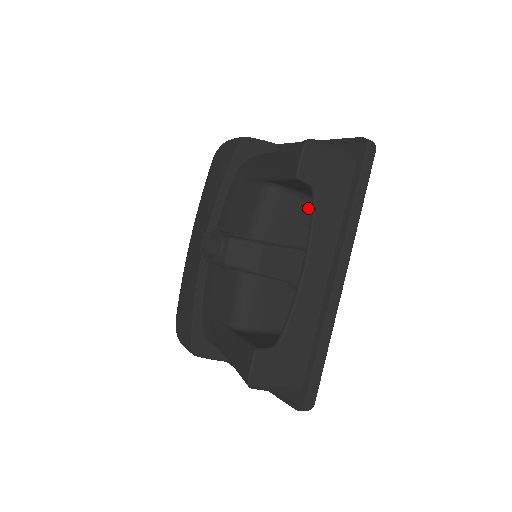
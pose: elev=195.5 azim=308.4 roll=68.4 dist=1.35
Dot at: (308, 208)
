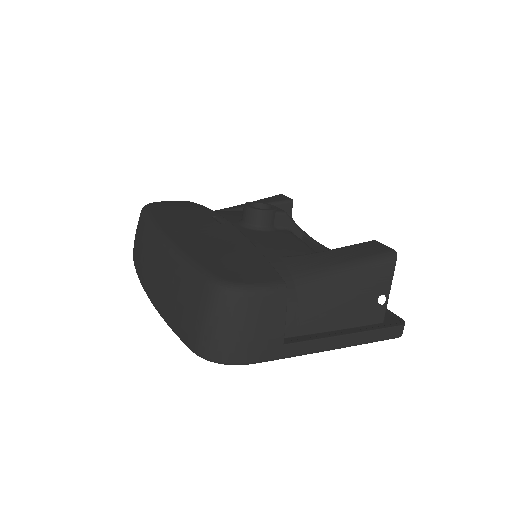
Dot at: occluded
